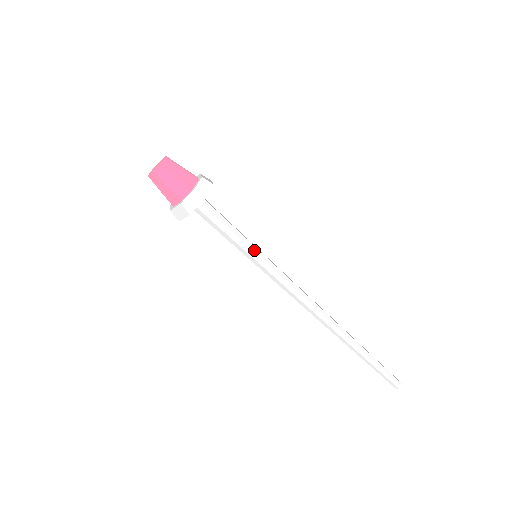
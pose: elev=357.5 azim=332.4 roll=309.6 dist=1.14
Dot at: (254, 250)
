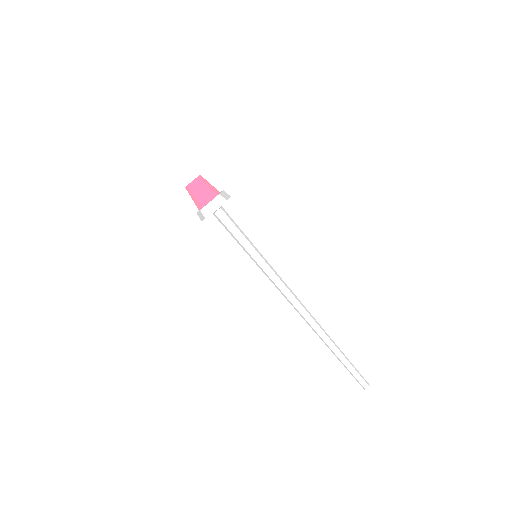
Dot at: (250, 254)
